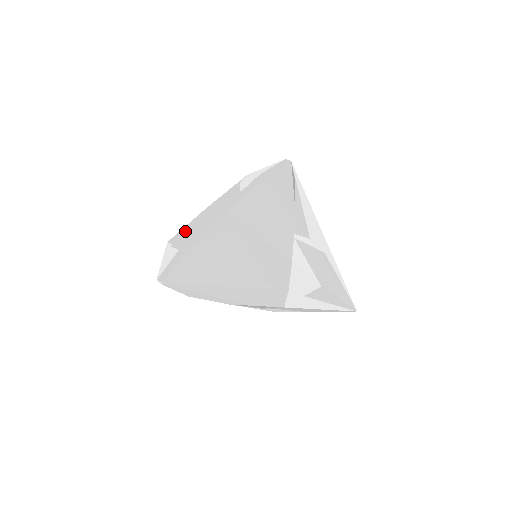
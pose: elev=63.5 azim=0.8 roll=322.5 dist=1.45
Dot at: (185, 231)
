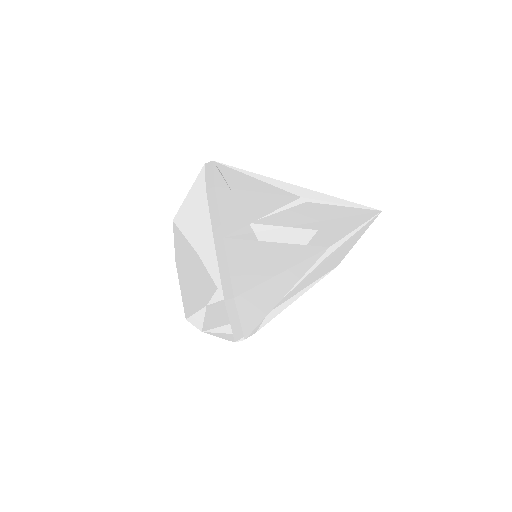
Dot at: (198, 289)
